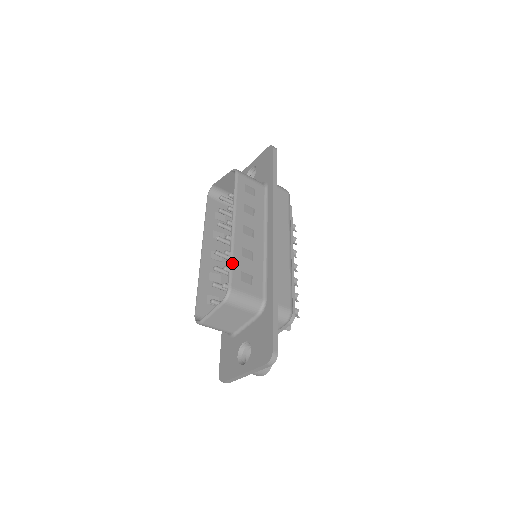
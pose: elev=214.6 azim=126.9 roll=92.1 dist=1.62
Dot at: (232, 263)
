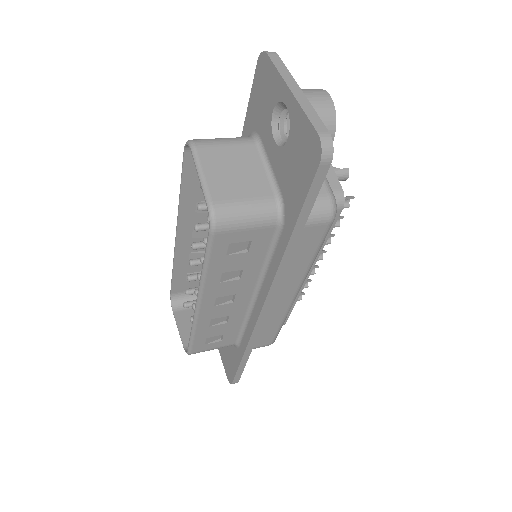
Dot at: (193, 337)
